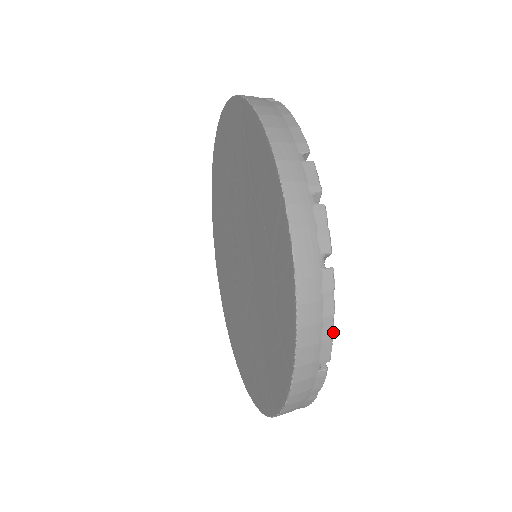
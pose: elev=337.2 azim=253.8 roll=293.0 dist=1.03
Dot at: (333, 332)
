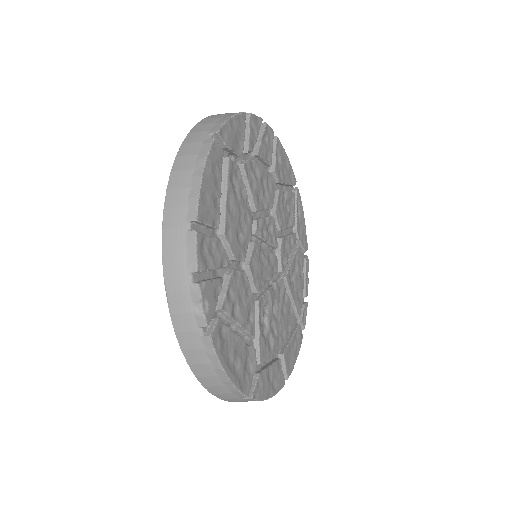
Dot at: (227, 120)
